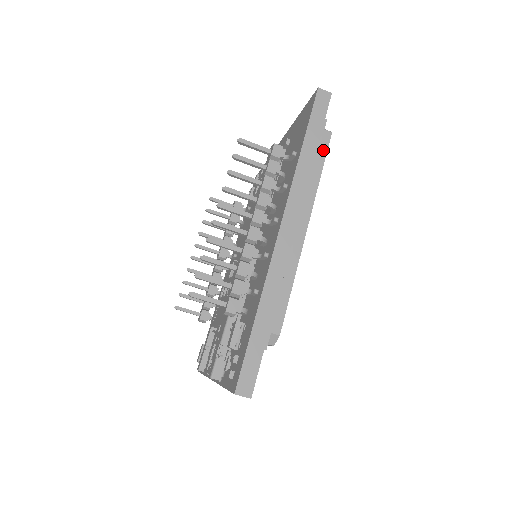
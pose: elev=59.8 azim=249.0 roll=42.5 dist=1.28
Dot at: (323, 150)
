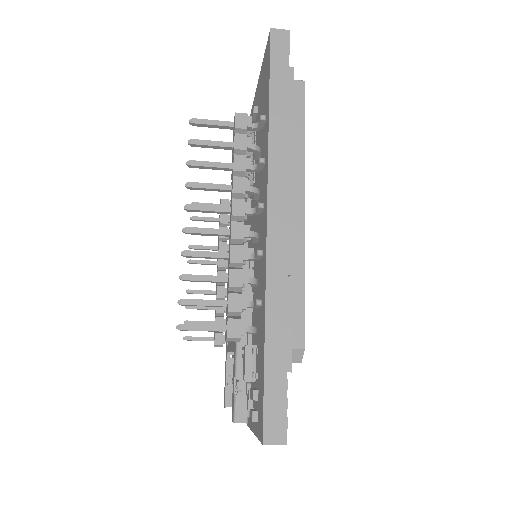
Dot at: (299, 105)
